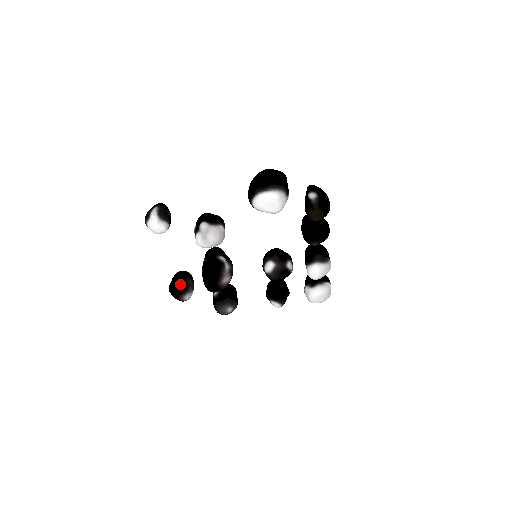
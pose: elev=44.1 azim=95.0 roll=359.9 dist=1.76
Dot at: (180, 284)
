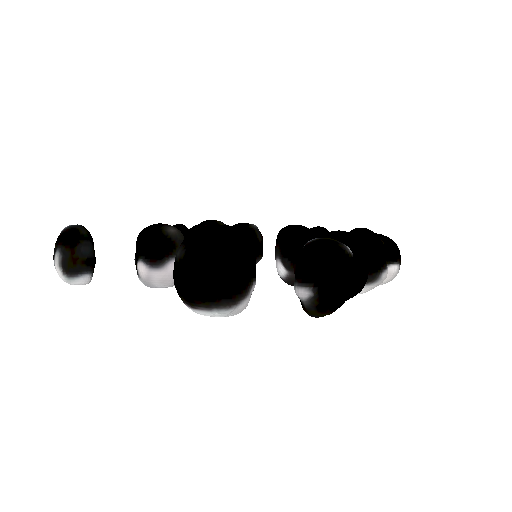
Dot at: occluded
